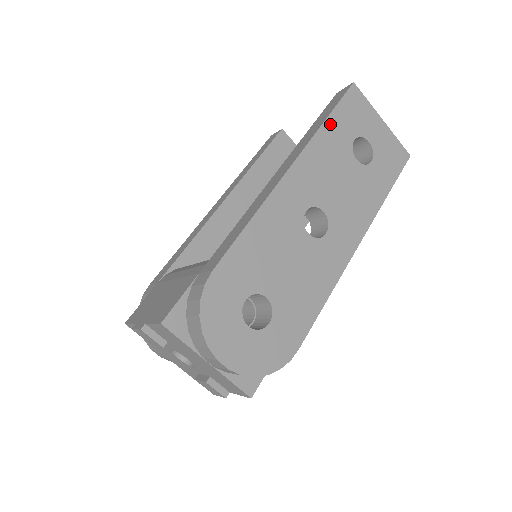
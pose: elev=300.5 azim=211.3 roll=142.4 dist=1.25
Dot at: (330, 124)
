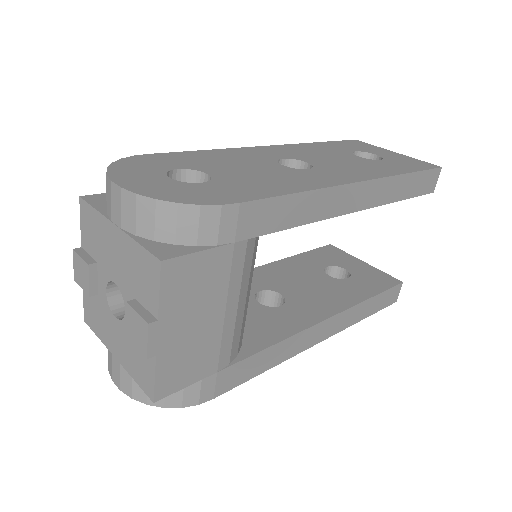
Dot at: (324, 144)
